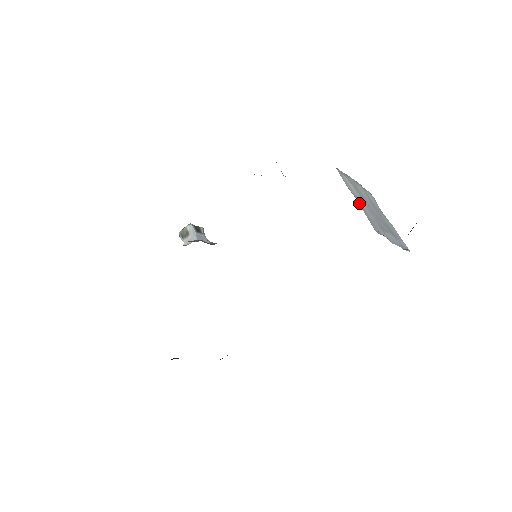
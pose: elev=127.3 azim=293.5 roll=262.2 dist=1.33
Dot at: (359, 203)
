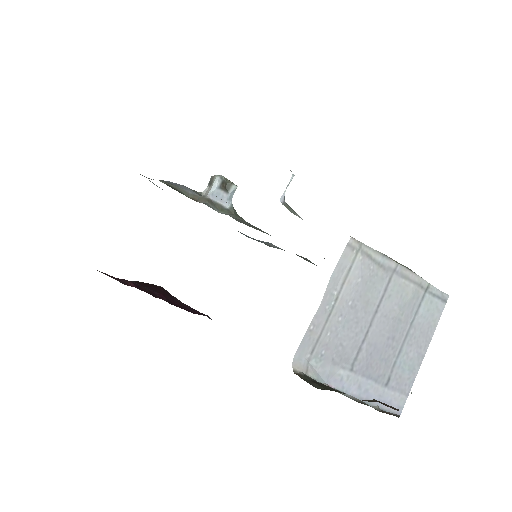
Dot at: (321, 308)
